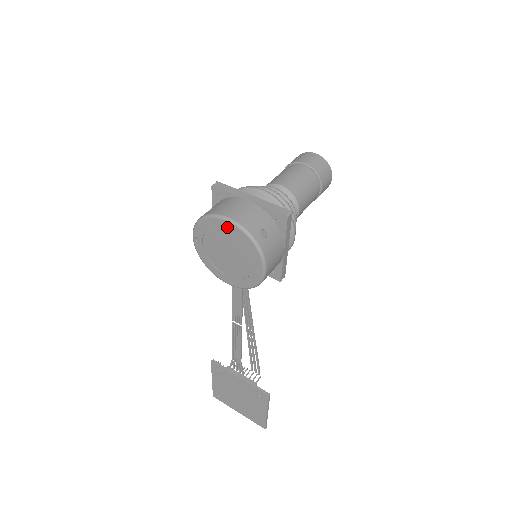
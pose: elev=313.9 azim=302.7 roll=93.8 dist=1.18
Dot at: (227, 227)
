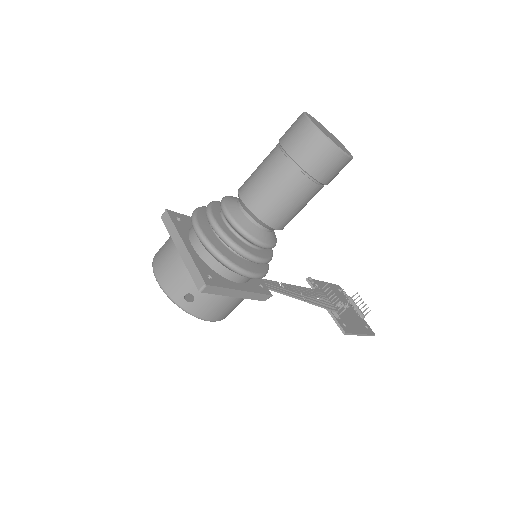
Dot at: occluded
